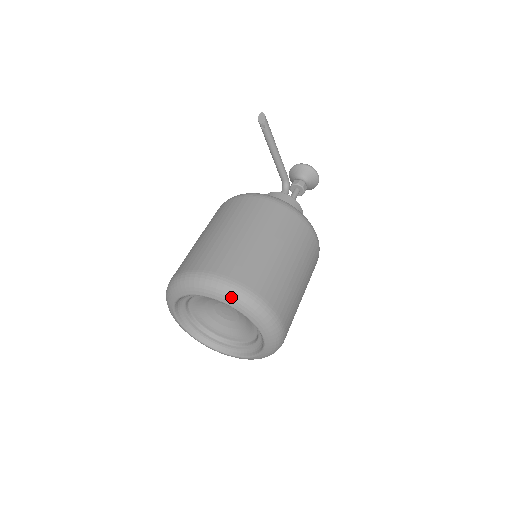
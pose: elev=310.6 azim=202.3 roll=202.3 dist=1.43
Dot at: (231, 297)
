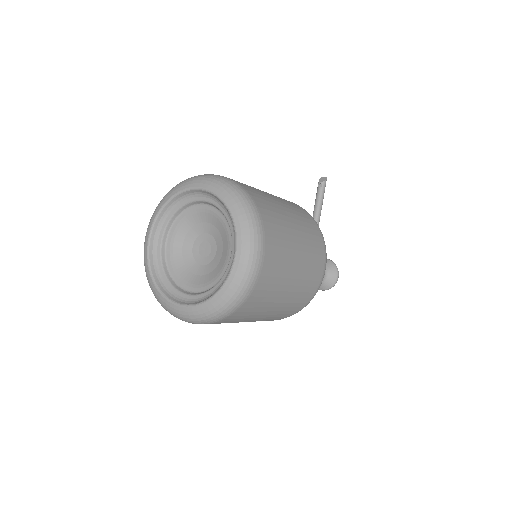
Dot at: (233, 196)
